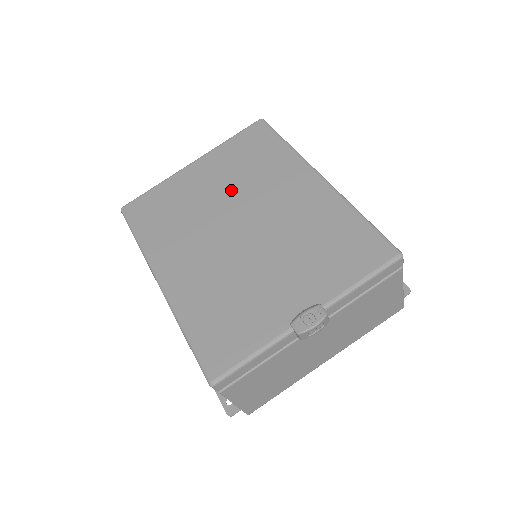
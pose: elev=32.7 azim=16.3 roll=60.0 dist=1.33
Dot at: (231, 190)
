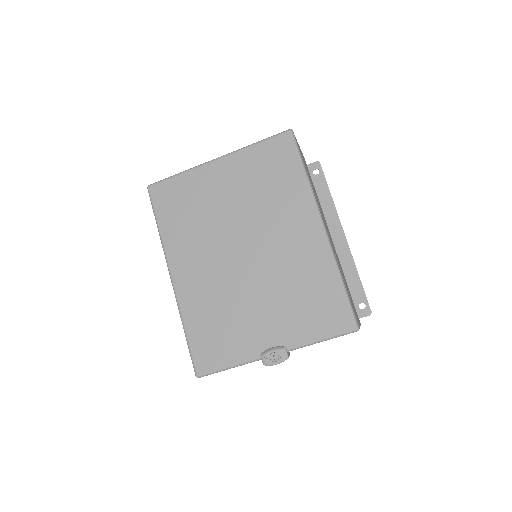
Dot at: (245, 208)
